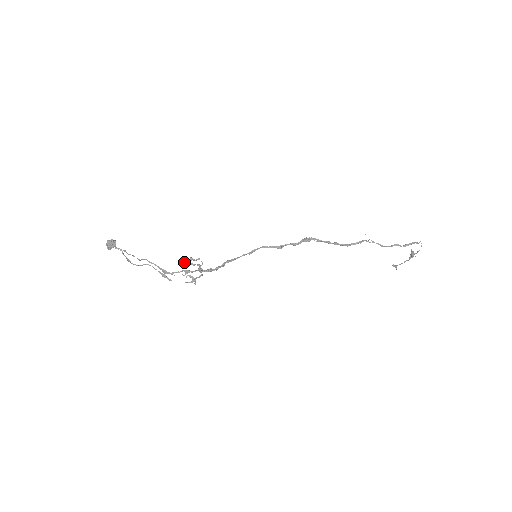
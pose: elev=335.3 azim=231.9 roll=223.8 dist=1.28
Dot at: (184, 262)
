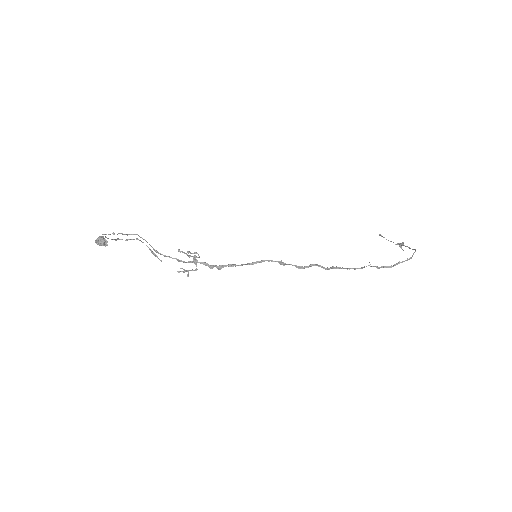
Dot at: occluded
